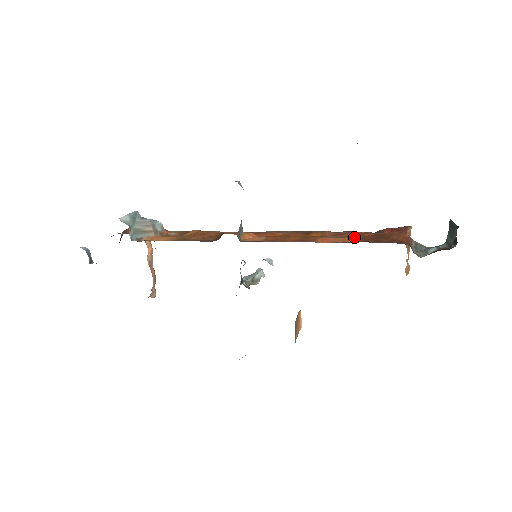
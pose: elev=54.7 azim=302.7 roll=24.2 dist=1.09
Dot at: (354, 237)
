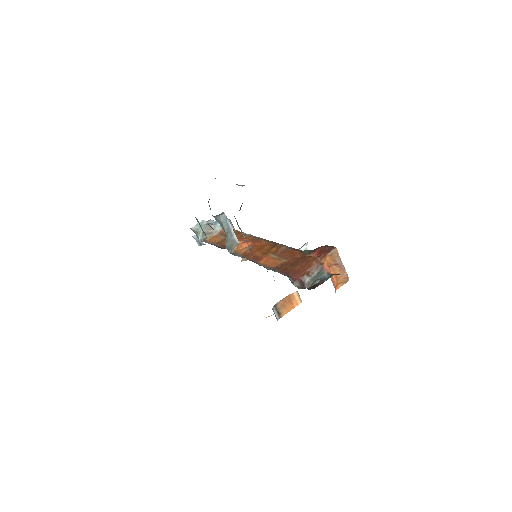
Dot at: (287, 258)
